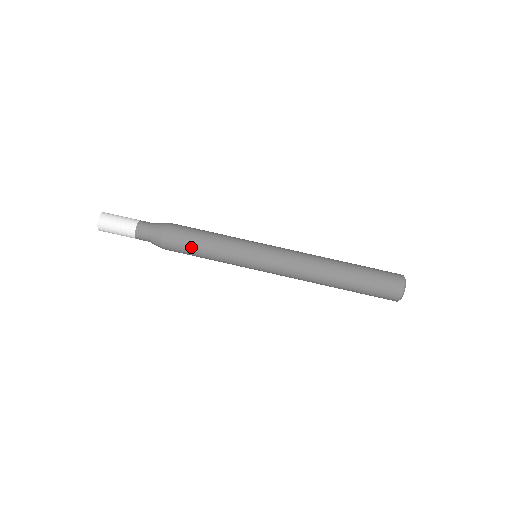
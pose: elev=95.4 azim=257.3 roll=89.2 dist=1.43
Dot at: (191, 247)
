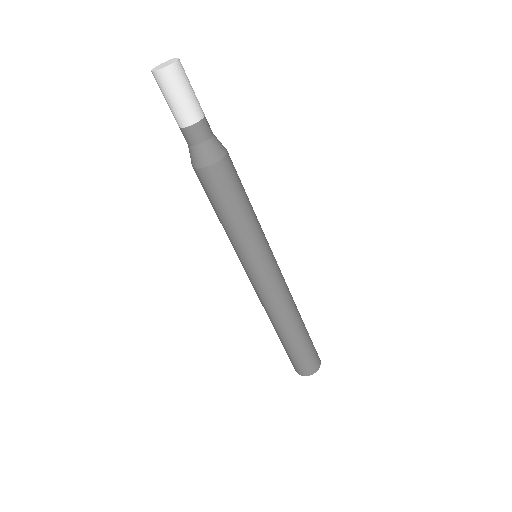
Dot at: (221, 202)
